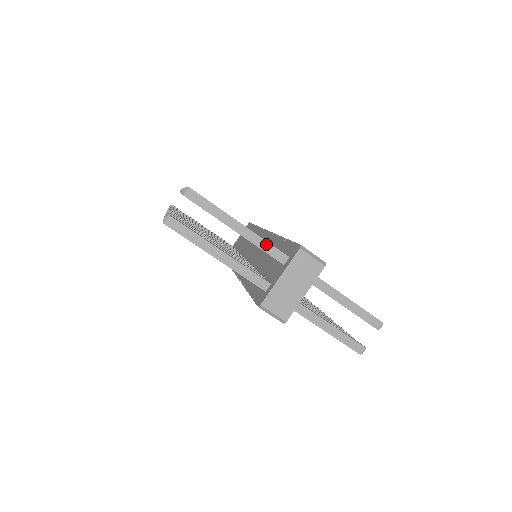
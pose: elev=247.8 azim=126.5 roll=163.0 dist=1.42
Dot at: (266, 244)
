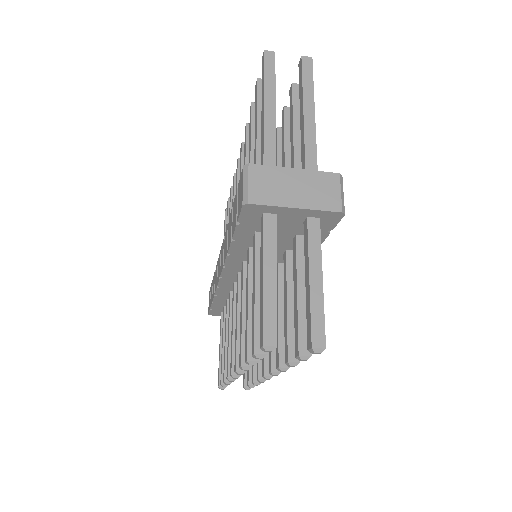
Dot at: (313, 148)
